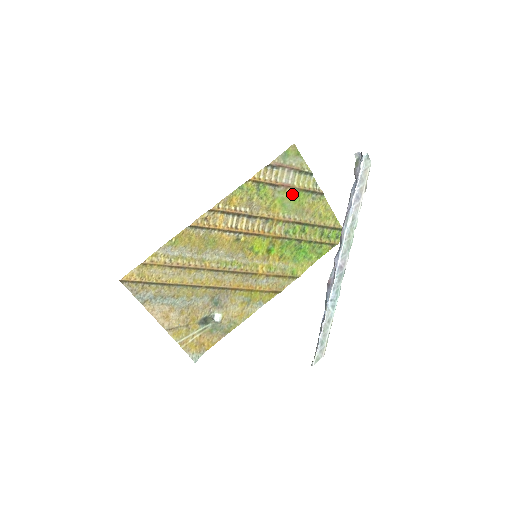
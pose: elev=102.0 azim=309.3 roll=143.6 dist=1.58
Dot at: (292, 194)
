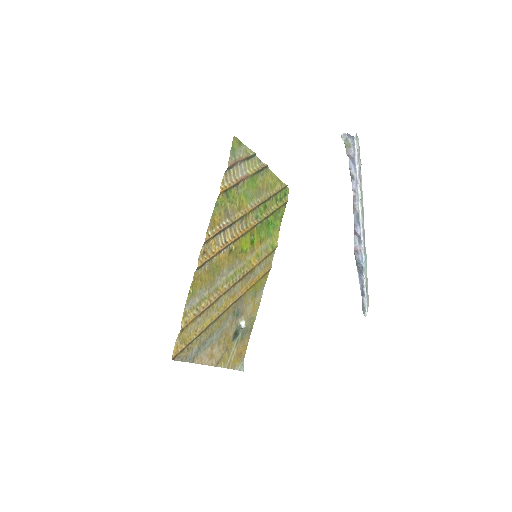
Dot at: (249, 182)
